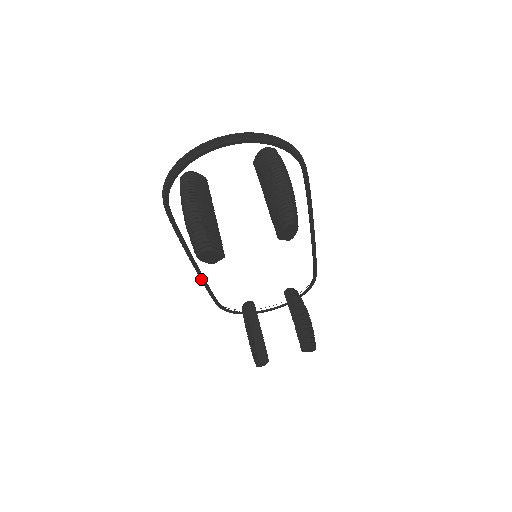
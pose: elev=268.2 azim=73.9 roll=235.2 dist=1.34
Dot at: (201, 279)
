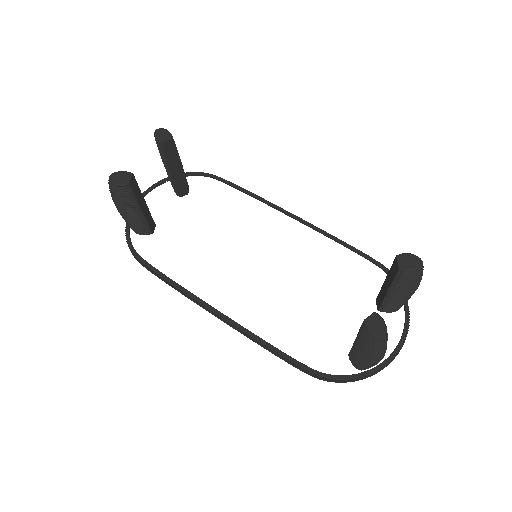
Dot at: (240, 330)
